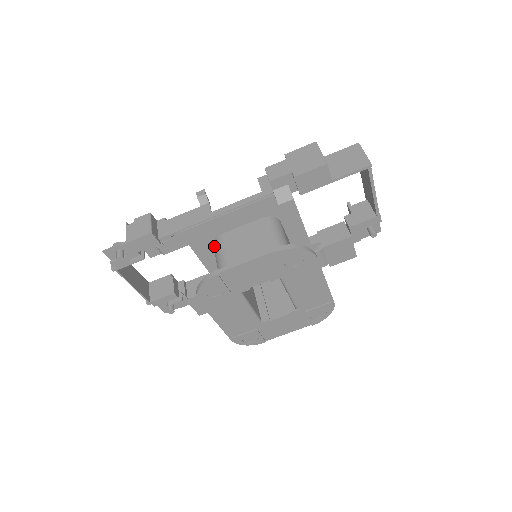
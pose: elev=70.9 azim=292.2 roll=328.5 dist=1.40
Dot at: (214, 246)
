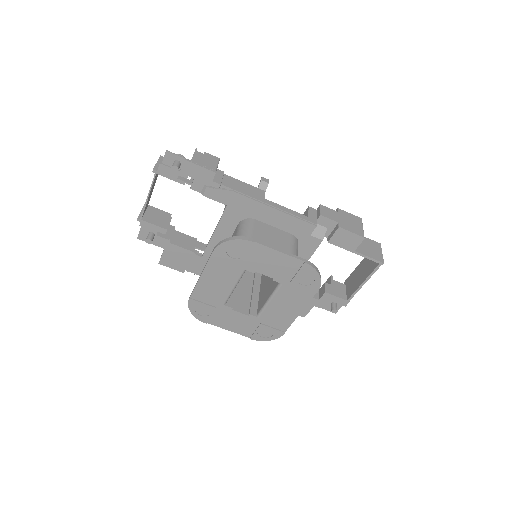
Dot at: (243, 222)
